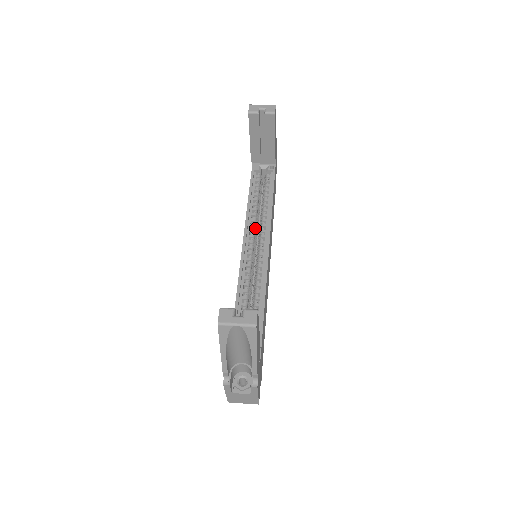
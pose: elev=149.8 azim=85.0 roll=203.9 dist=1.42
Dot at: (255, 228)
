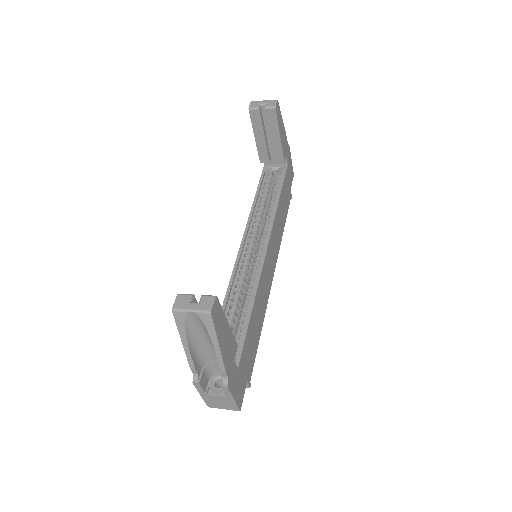
Dot at: (258, 228)
